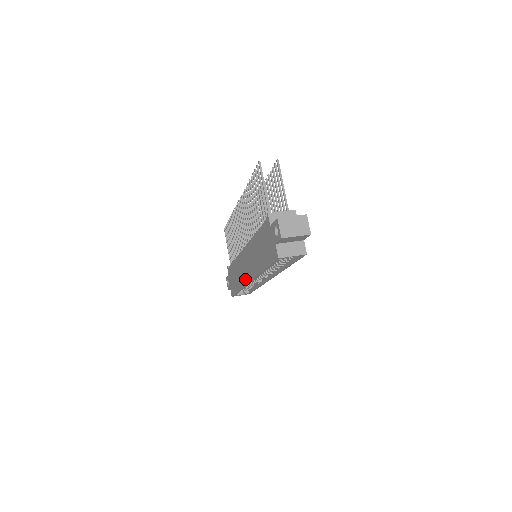
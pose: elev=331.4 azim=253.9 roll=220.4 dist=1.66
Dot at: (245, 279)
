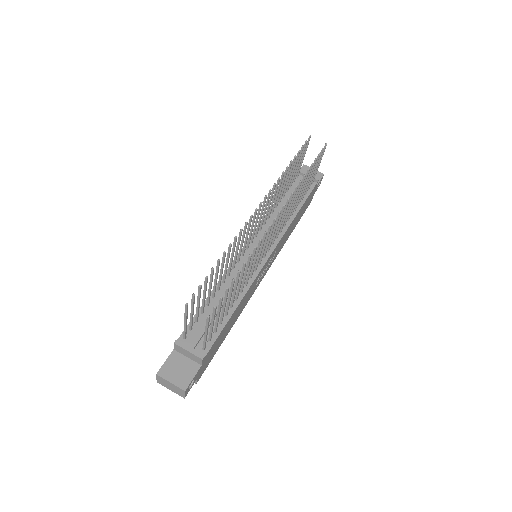
Dot at: occluded
